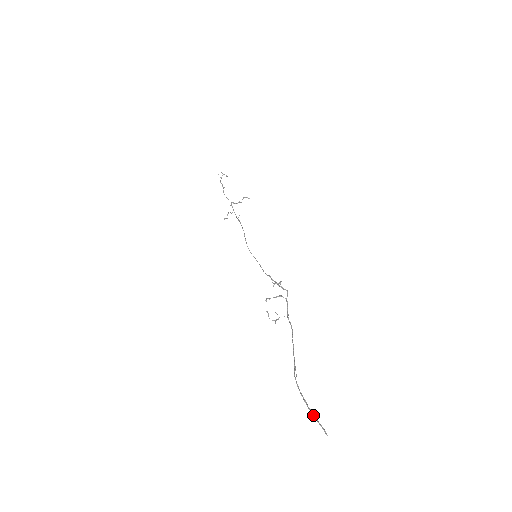
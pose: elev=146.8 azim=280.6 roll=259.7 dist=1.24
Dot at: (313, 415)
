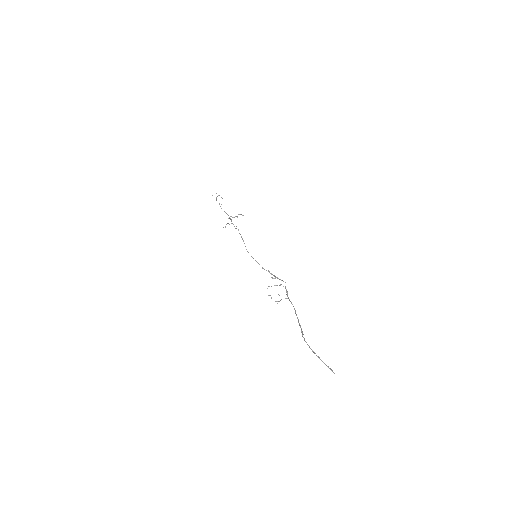
Dot at: (321, 360)
